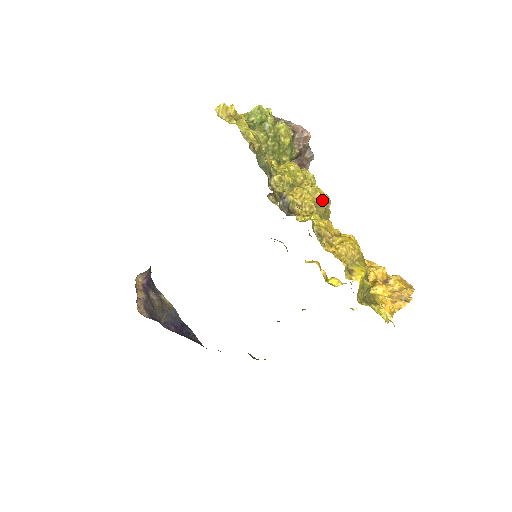
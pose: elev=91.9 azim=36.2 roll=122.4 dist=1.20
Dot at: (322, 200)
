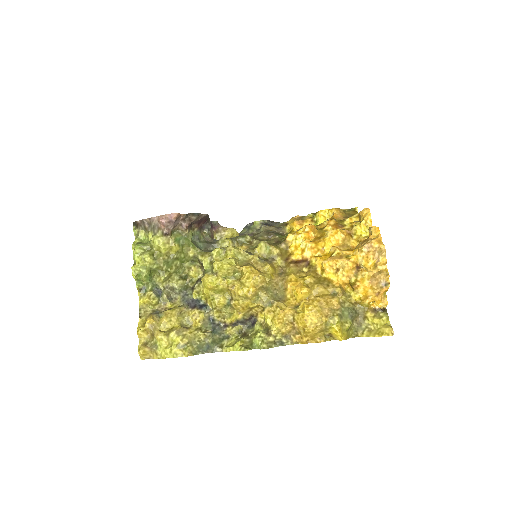
Dot at: (256, 291)
